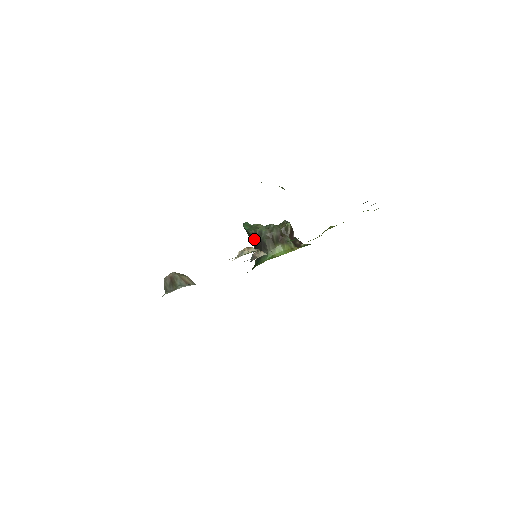
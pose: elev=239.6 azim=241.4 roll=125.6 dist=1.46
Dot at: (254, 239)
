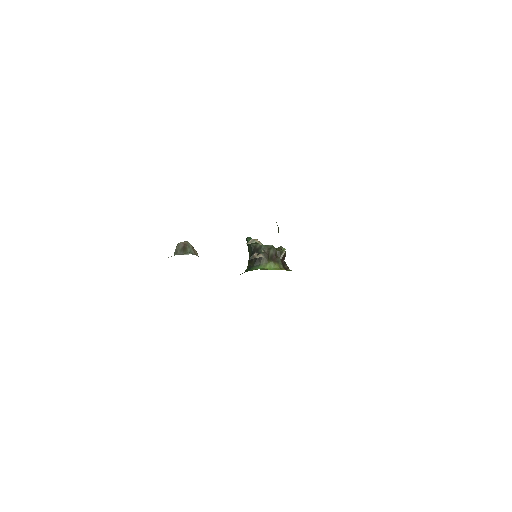
Dot at: (253, 251)
